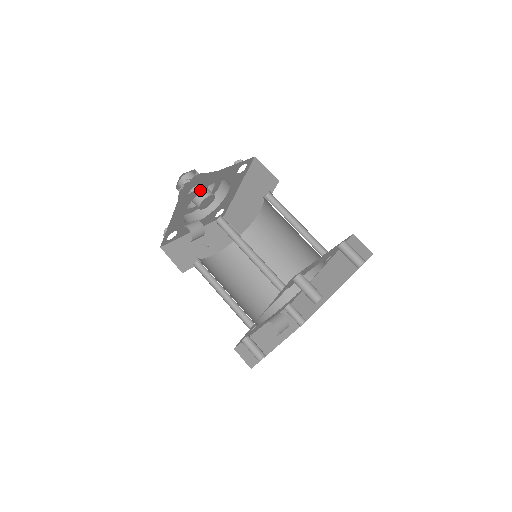
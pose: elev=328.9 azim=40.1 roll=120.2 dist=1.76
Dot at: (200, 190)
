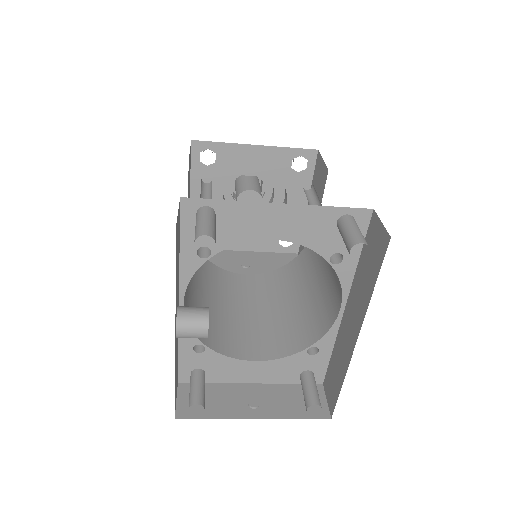
Dot at: (227, 169)
